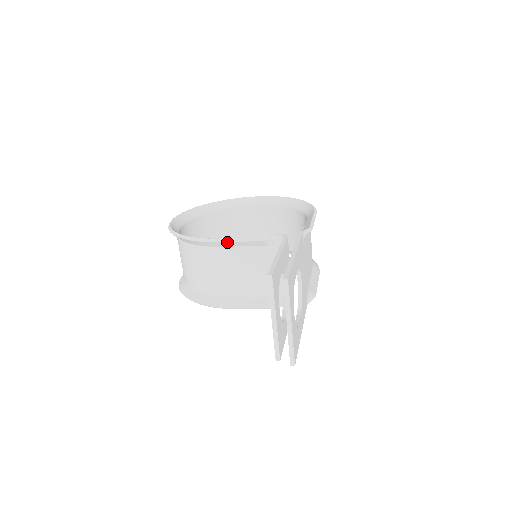
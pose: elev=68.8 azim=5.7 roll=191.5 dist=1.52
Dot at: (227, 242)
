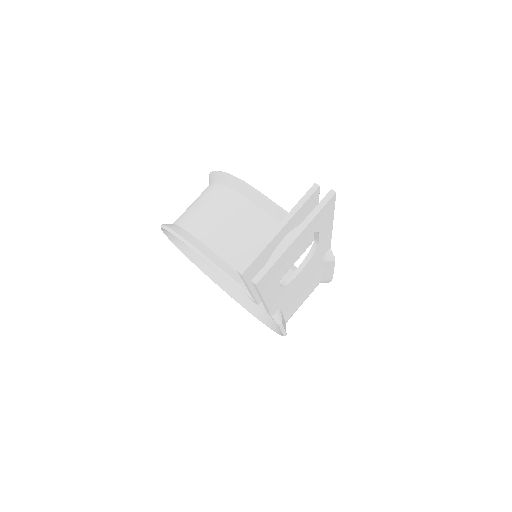
Dot at: (263, 197)
